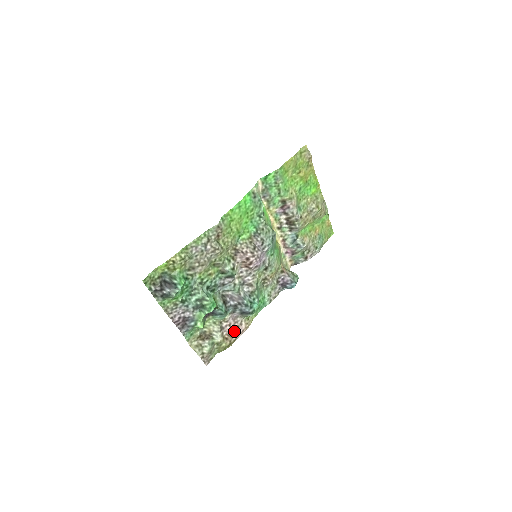
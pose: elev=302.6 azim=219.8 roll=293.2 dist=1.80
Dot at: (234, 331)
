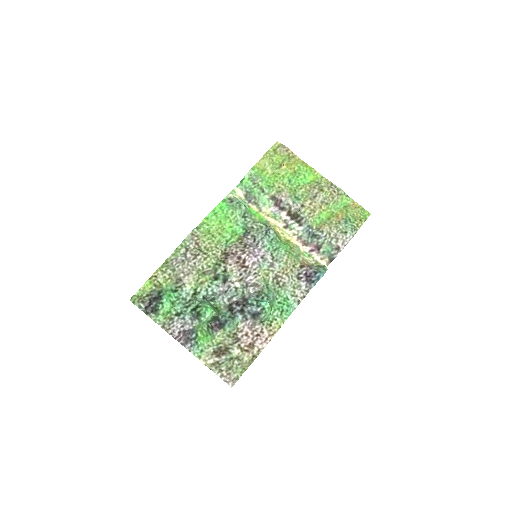
Dot at: (254, 341)
